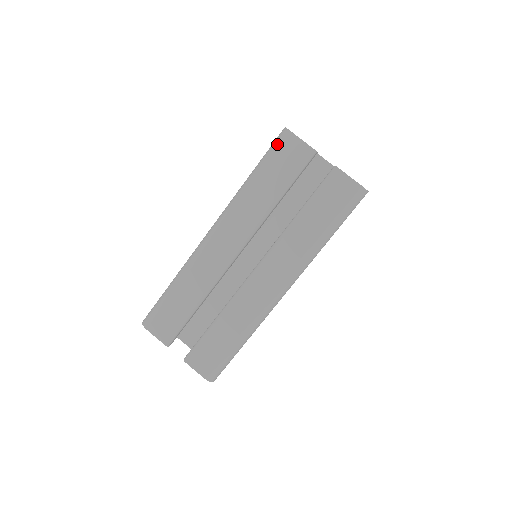
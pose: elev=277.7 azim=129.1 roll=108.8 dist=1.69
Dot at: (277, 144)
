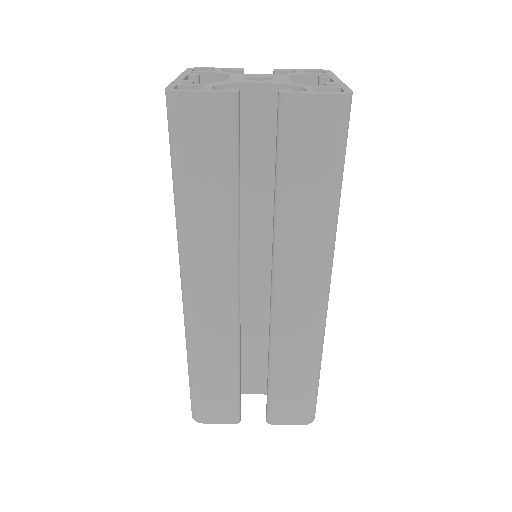
Dot at: (174, 124)
